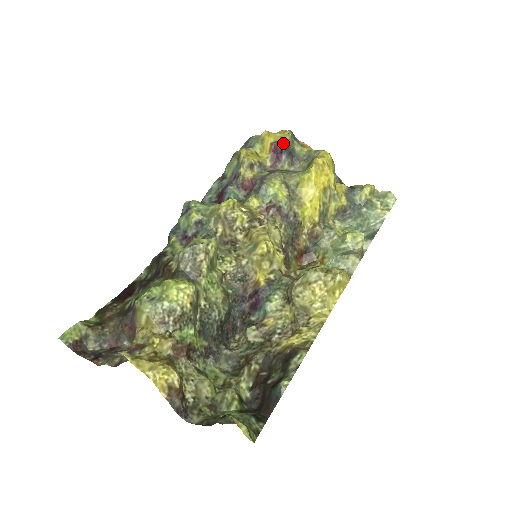
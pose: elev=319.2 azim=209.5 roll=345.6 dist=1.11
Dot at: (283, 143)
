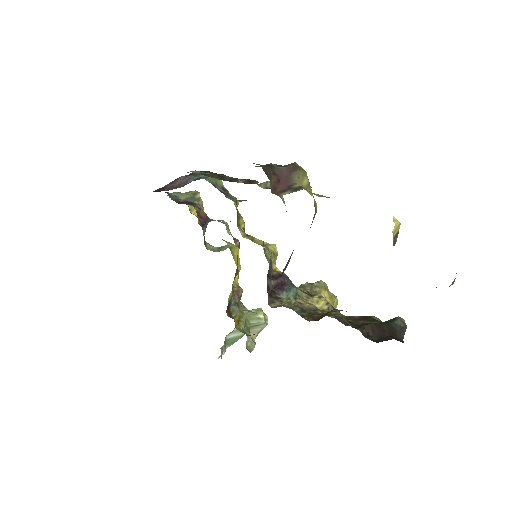
Dot at: occluded
